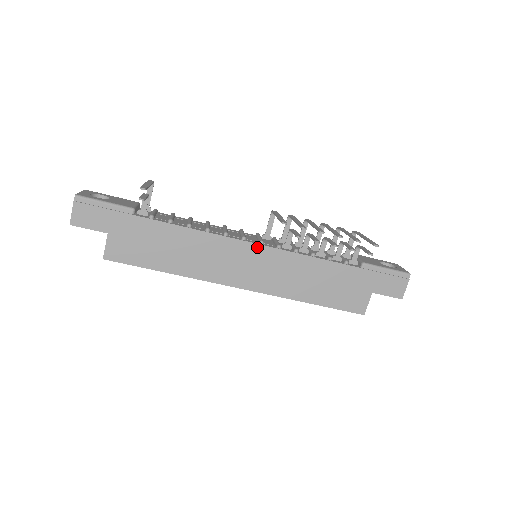
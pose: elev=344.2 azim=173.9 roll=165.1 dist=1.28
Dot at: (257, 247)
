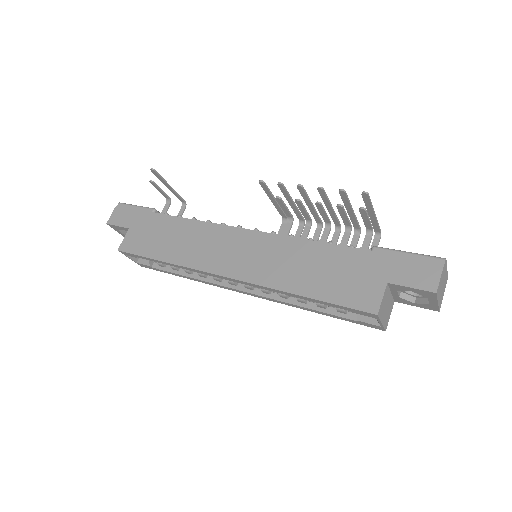
Dot at: (249, 233)
